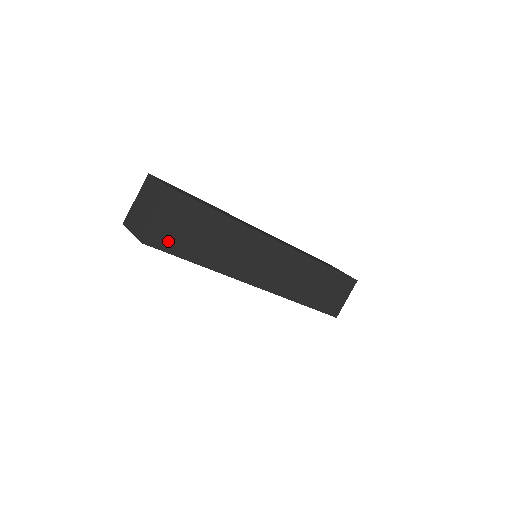
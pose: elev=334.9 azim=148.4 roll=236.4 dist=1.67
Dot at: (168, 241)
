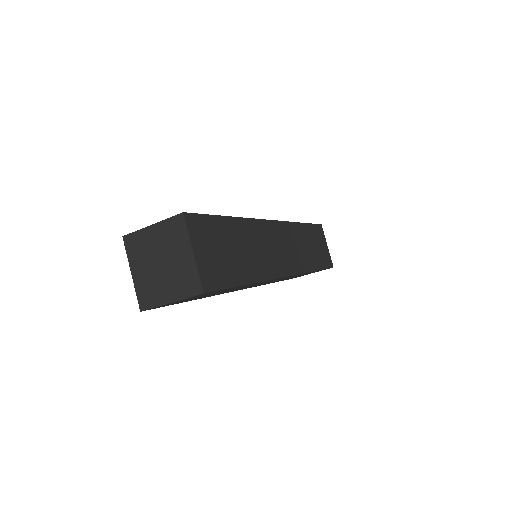
Dot at: occluded
